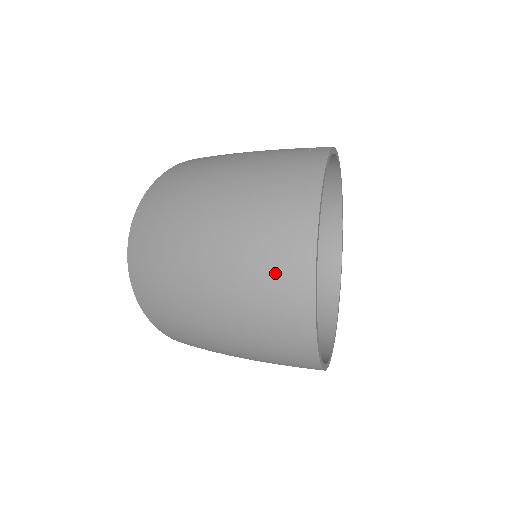
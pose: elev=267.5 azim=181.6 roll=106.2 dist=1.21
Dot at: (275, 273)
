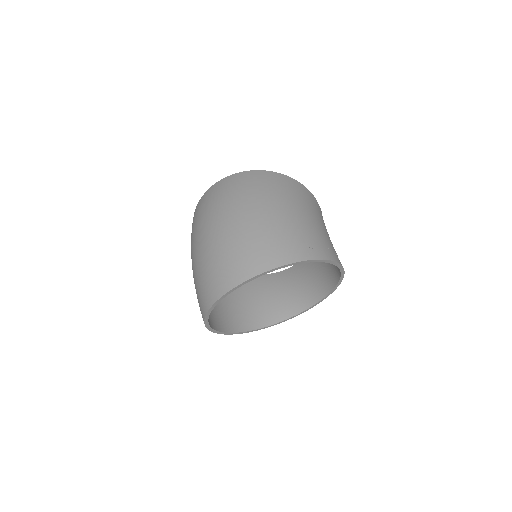
Dot at: (217, 274)
